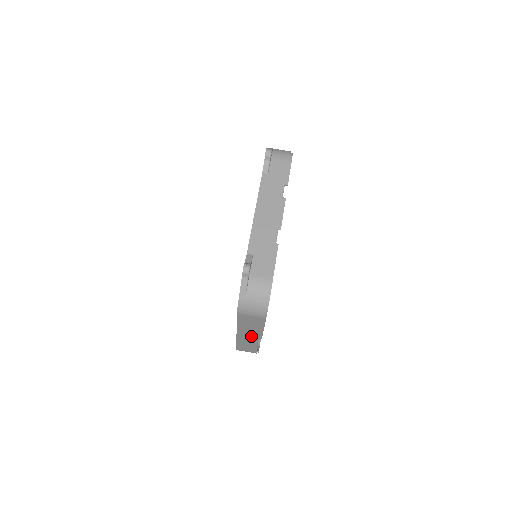
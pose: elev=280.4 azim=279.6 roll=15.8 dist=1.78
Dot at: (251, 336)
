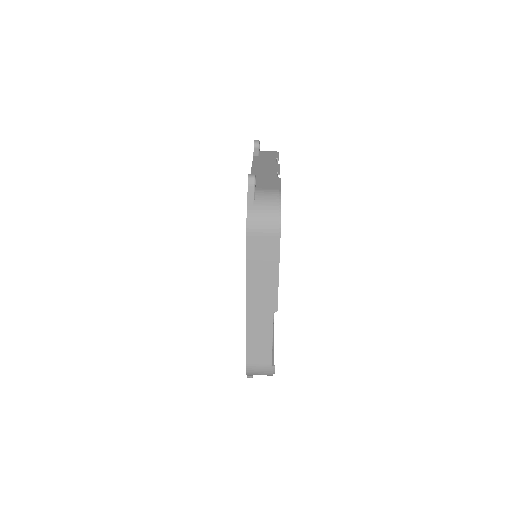
Dot at: (264, 304)
